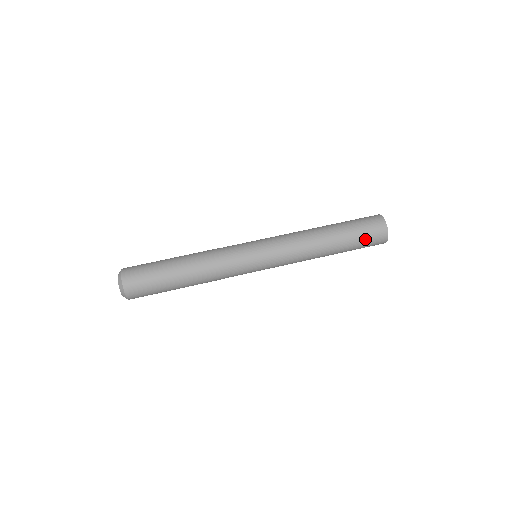
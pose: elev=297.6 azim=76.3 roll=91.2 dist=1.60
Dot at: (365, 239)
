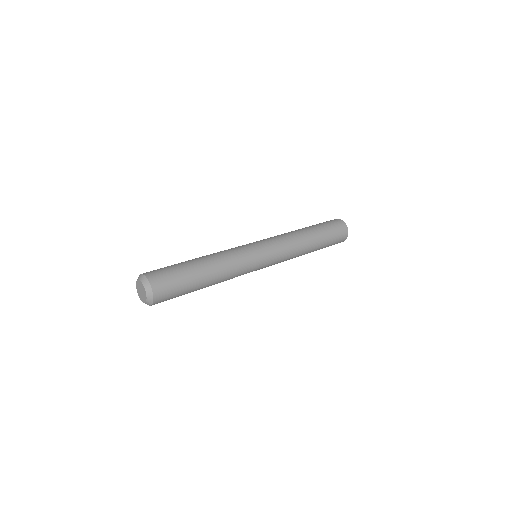
Dot at: (334, 233)
